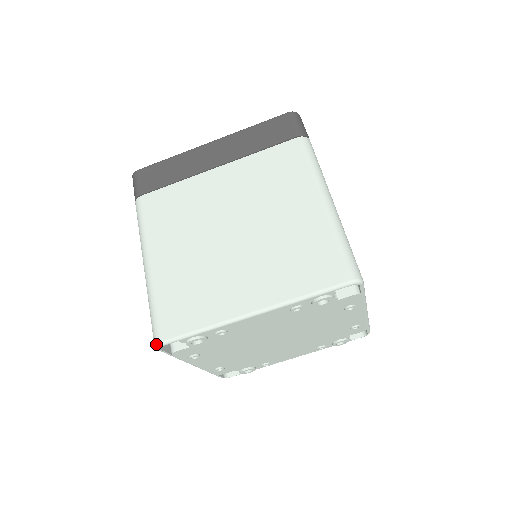
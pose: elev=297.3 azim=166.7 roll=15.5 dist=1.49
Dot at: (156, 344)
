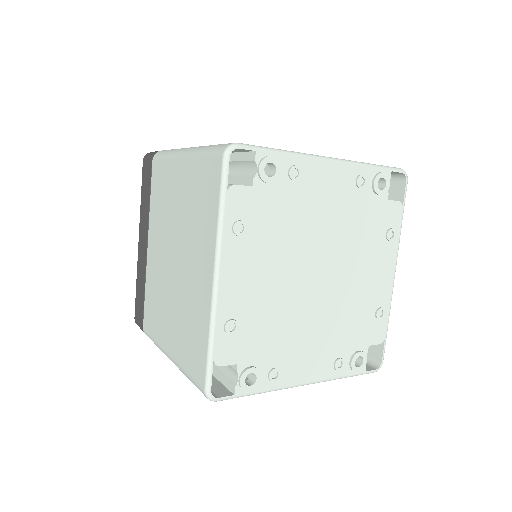
Dot at: (230, 144)
